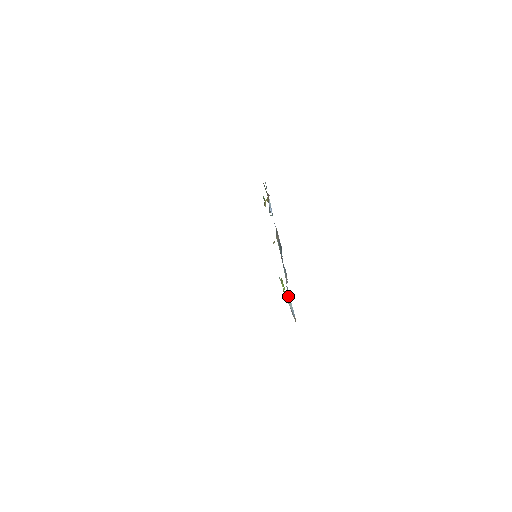
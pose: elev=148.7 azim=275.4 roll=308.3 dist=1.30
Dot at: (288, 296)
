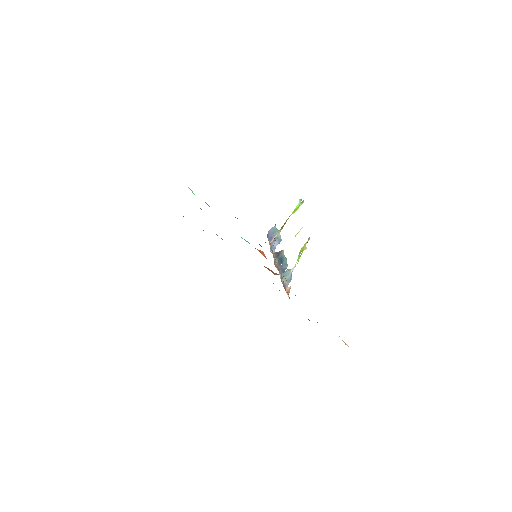
Dot at: (284, 275)
